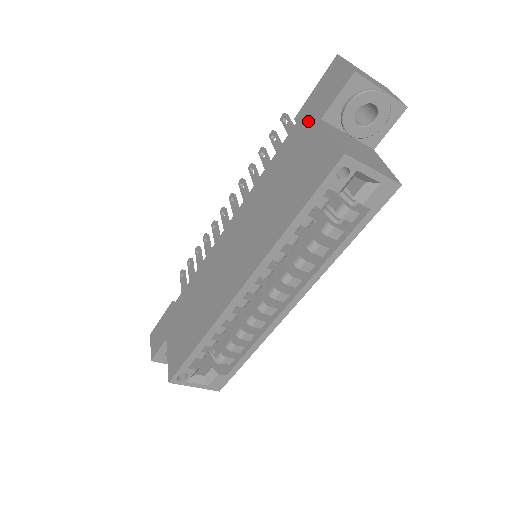
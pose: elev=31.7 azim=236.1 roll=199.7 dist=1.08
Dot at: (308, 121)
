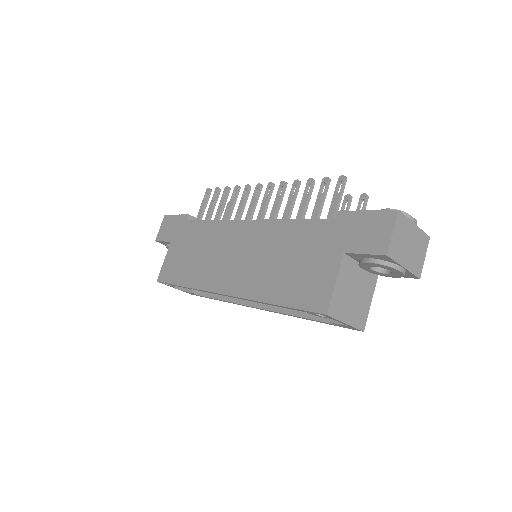
Dot at: (339, 236)
